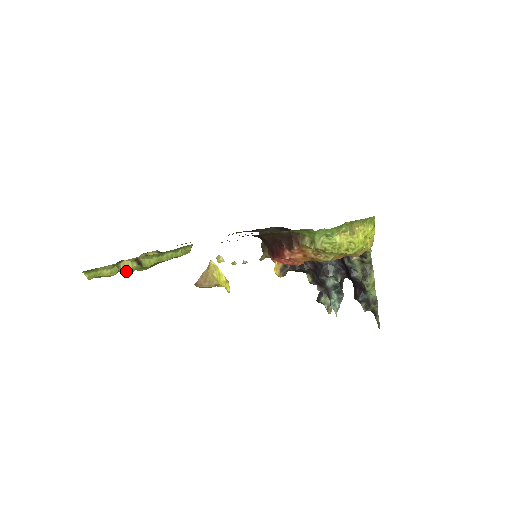
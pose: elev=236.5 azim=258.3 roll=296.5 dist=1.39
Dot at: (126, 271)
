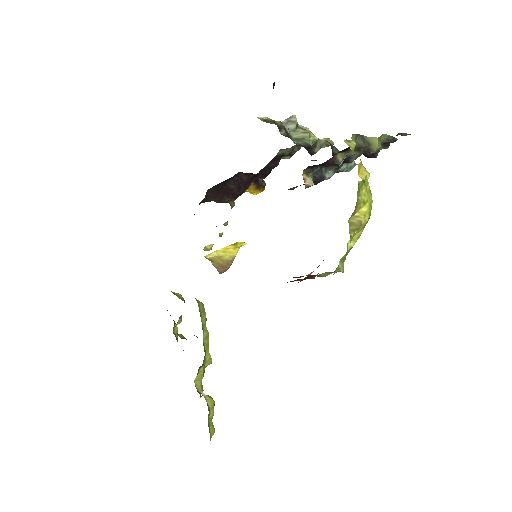
Dot at: (203, 375)
